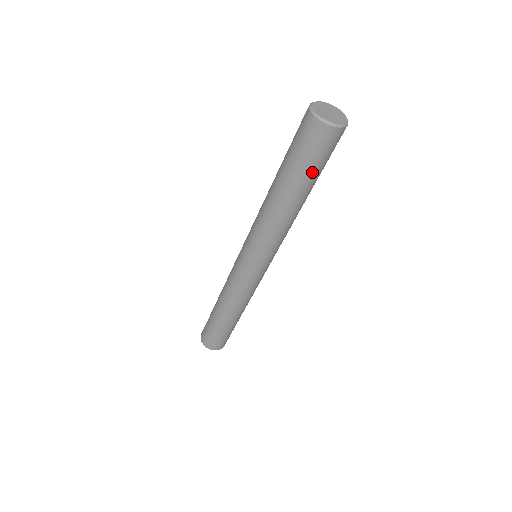
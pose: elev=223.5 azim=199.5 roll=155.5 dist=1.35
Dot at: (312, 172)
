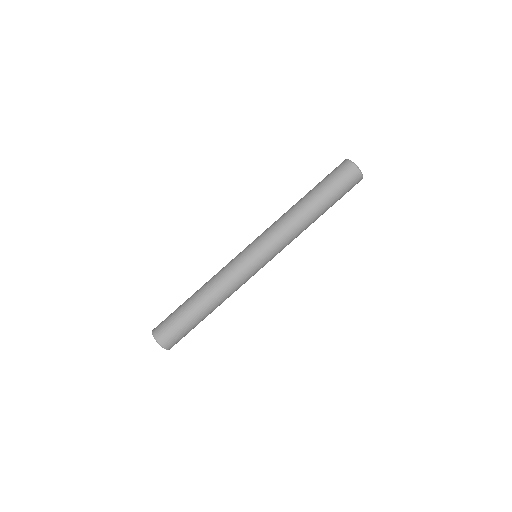
Dot at: (337, 200)
